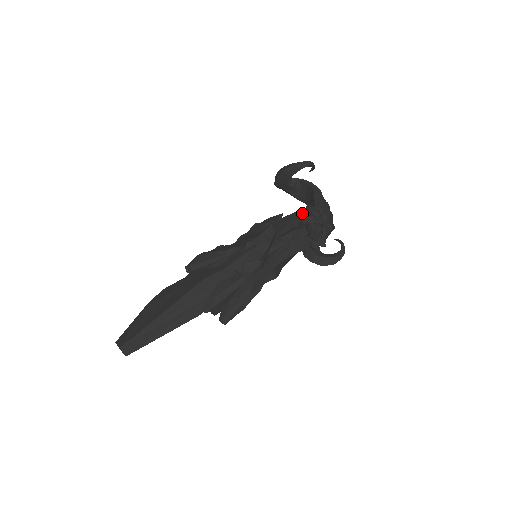
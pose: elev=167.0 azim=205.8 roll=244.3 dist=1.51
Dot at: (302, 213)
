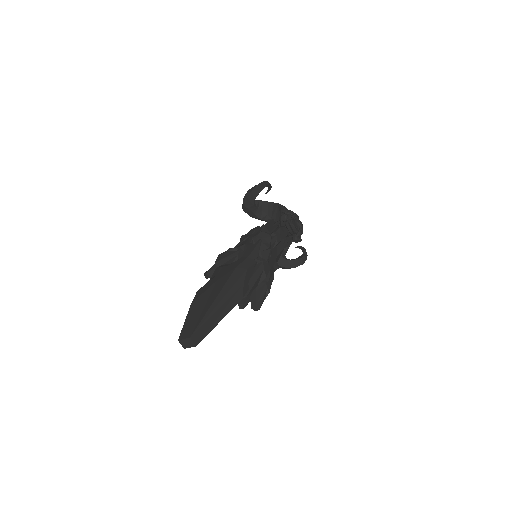
Dot at: occluded
